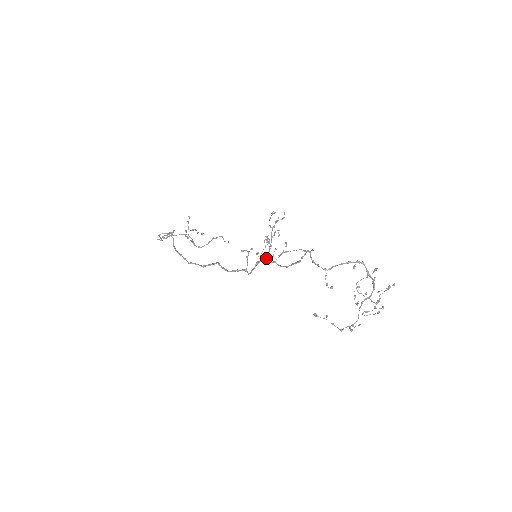
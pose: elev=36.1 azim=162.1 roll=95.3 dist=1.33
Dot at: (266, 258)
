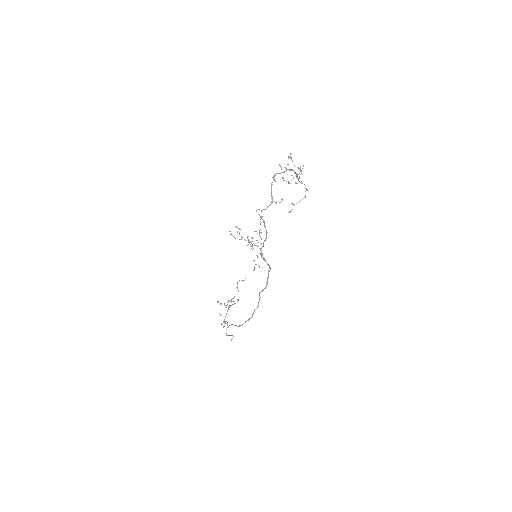
Dot at: (260, 249)
